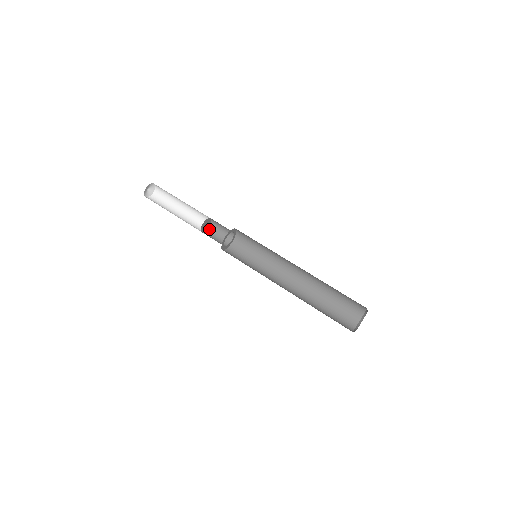
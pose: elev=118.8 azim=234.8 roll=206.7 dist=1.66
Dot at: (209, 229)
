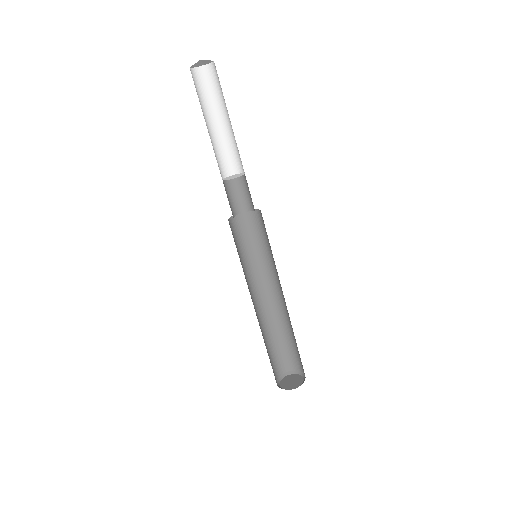
Dot at: occluded
